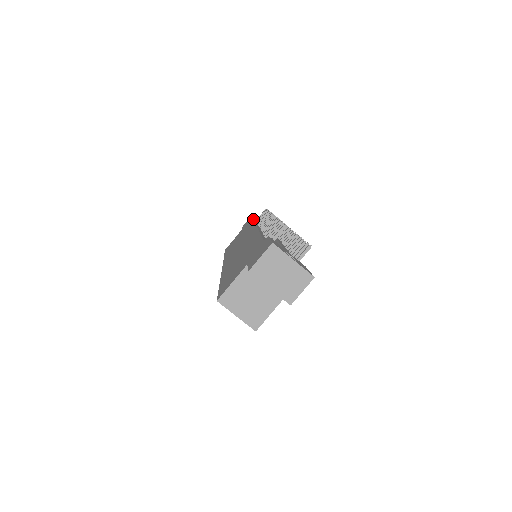
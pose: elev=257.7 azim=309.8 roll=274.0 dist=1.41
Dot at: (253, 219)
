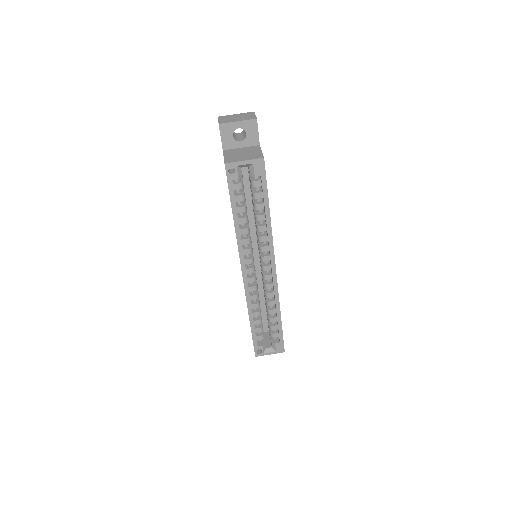
Dot at: occluded
